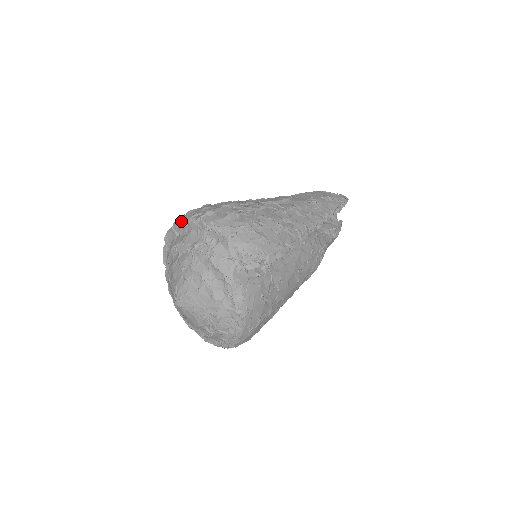
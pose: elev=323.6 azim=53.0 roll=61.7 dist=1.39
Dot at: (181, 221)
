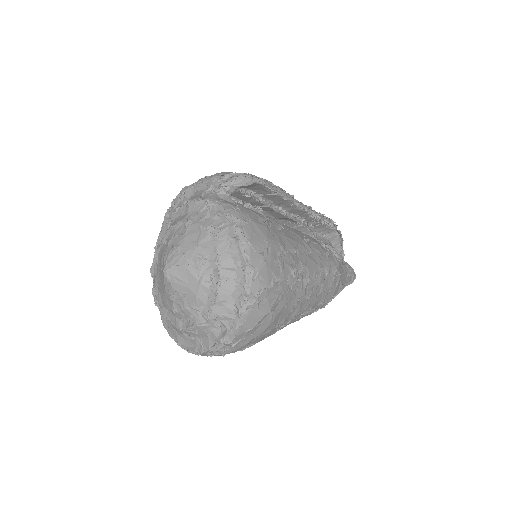
Dot at: occluded
